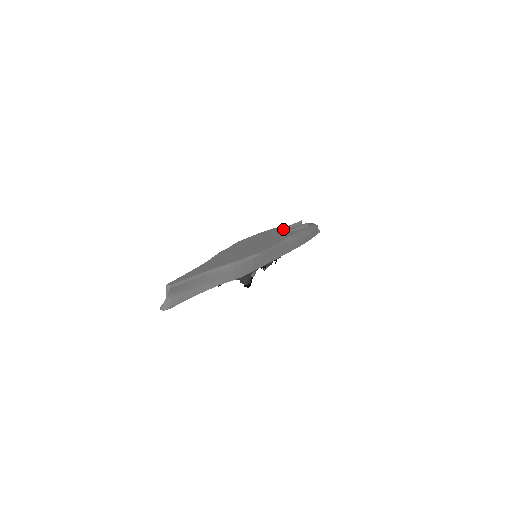
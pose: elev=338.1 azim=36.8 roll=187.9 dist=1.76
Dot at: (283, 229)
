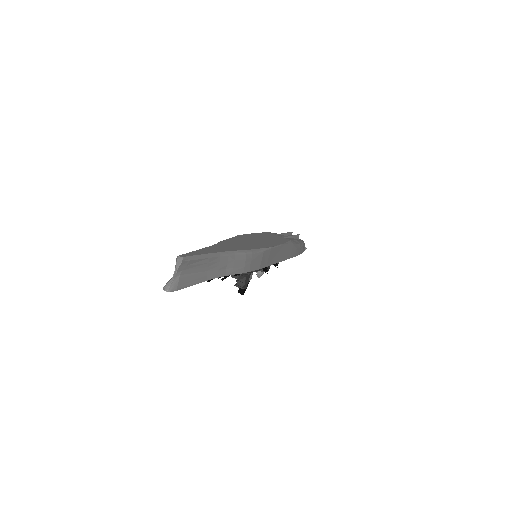
Dot at: (279, 234)
